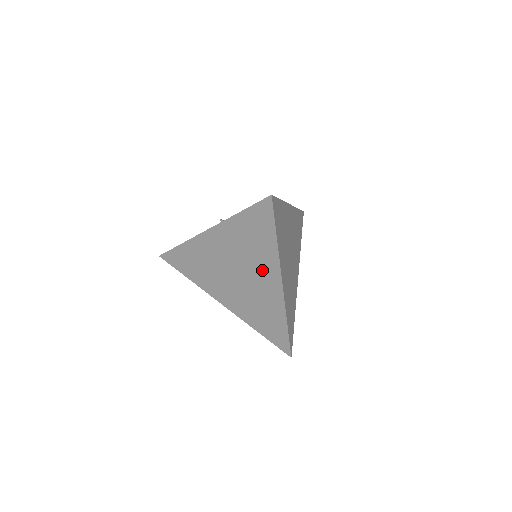
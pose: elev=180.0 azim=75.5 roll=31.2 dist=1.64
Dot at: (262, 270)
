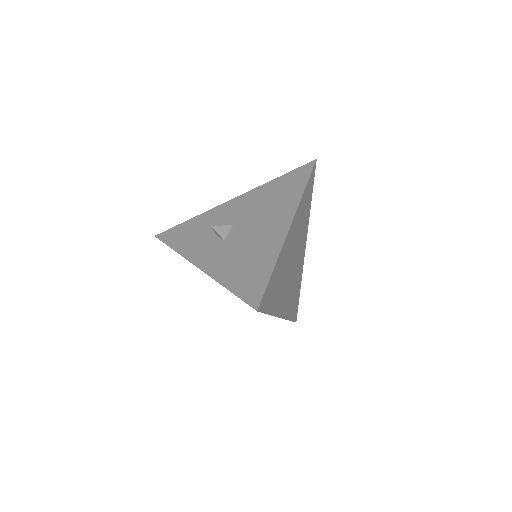
Dot at: occluded
